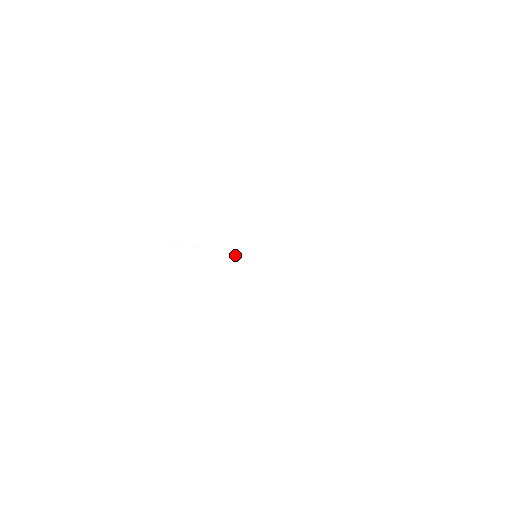
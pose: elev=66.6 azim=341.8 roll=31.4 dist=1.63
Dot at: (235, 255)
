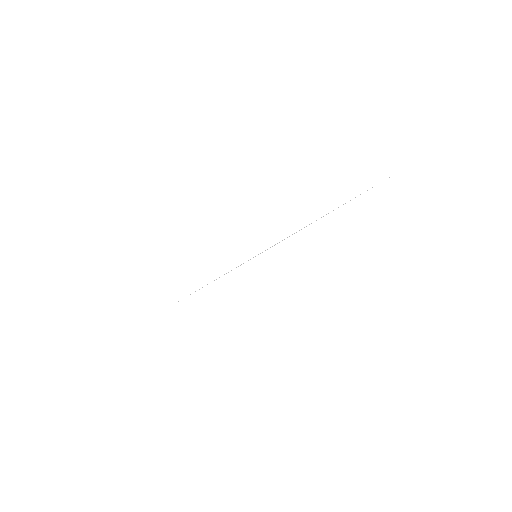
Dot at: occluded
